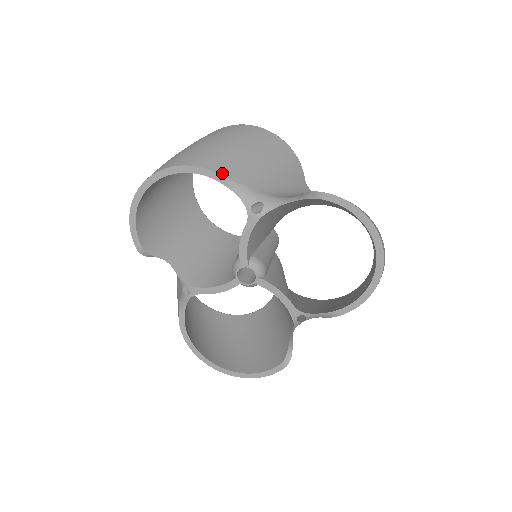
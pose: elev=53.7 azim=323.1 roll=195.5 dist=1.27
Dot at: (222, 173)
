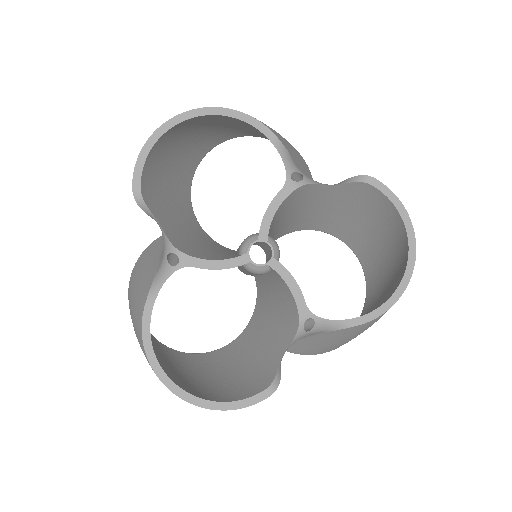
Dot at: occluded
